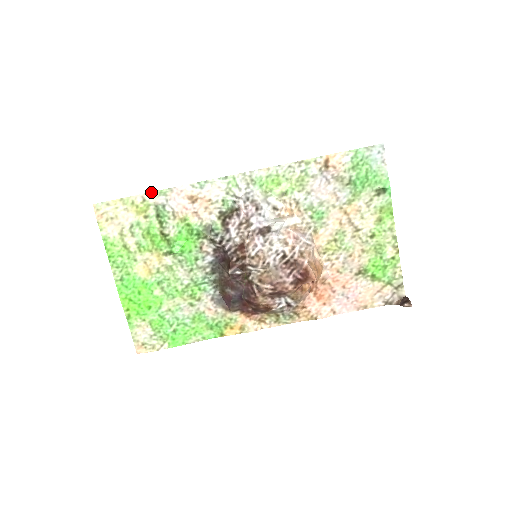
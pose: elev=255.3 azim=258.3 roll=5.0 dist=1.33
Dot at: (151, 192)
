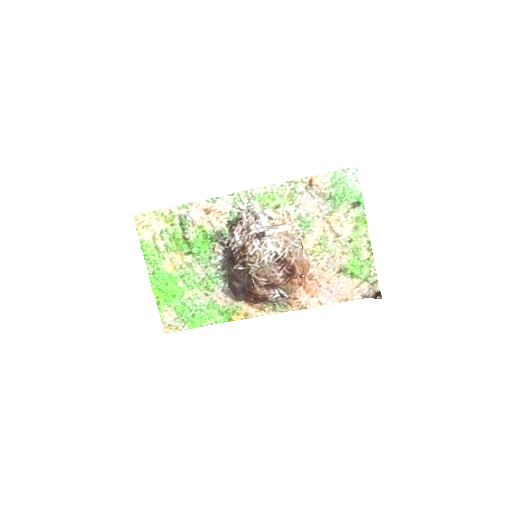
Dot at: (176, 206)
